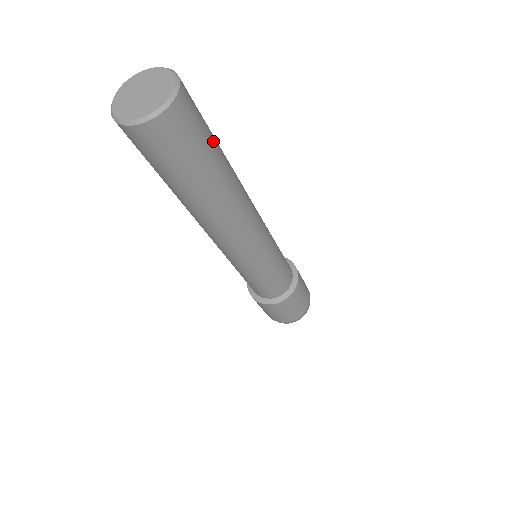
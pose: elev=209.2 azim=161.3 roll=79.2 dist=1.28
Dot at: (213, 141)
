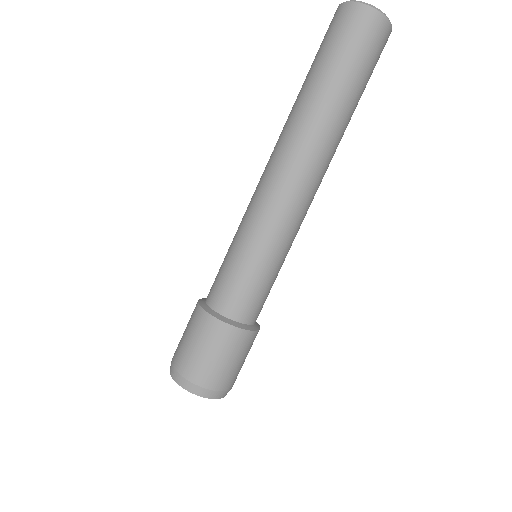
Dot at: (363, 91)
